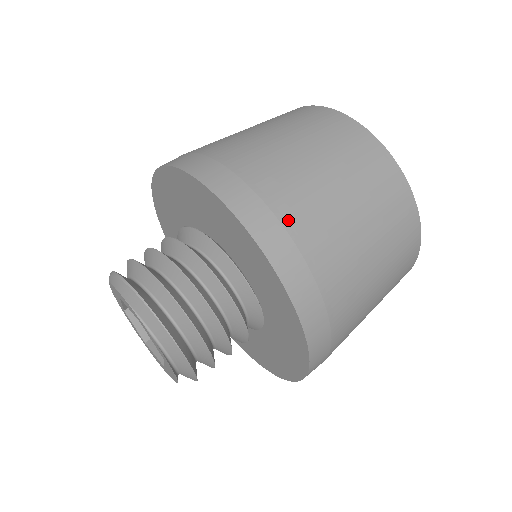
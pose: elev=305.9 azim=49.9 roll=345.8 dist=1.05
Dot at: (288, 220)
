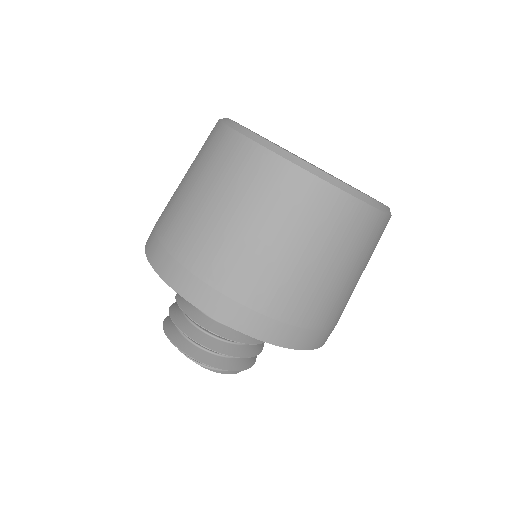
Dot at: (203, 273)
